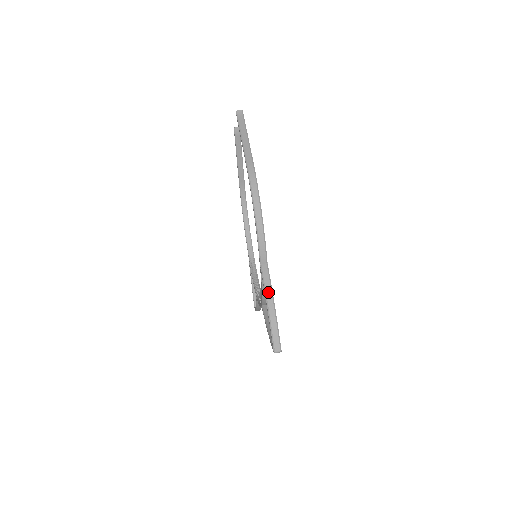
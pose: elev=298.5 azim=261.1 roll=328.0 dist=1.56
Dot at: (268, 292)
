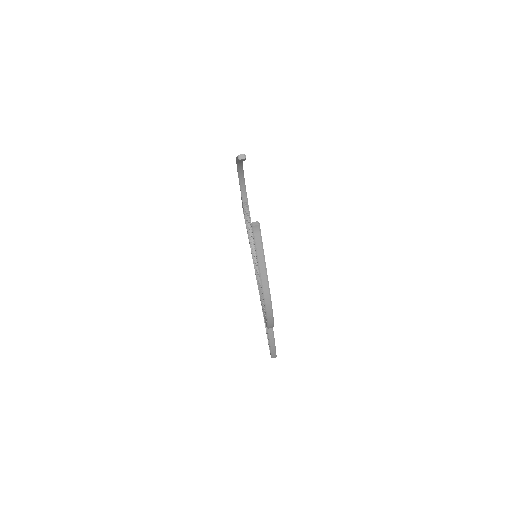
Dot at: (271, 342)
